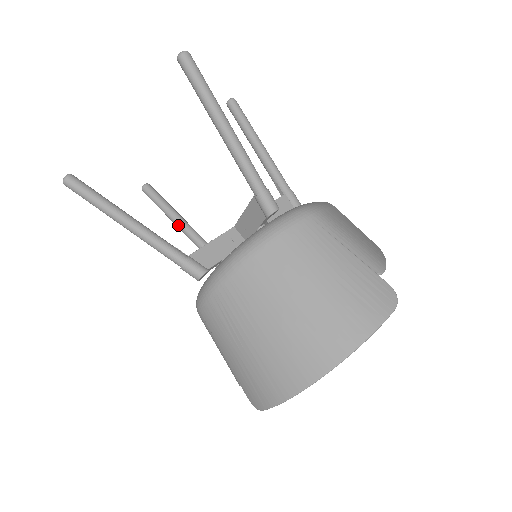
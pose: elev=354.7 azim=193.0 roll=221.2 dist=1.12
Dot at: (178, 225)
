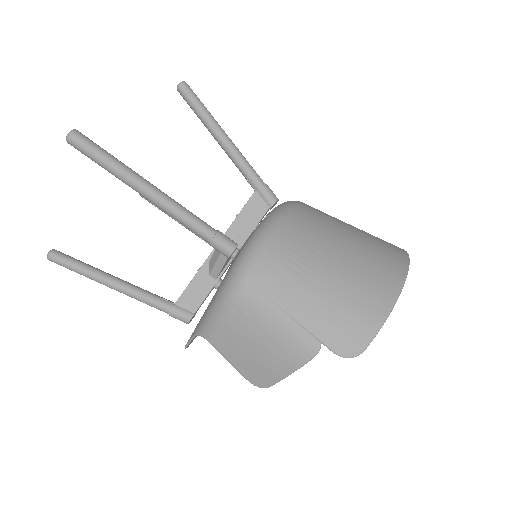
Dot at: (114, 281)
